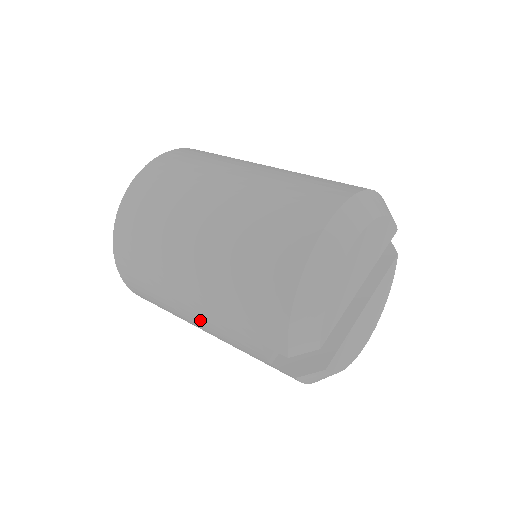
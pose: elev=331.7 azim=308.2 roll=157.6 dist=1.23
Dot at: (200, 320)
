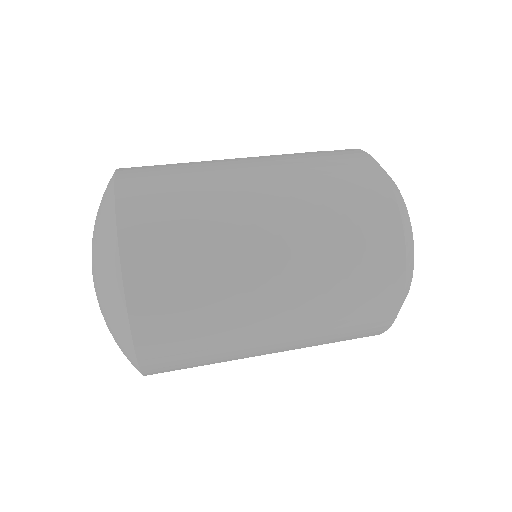
Dot at: occluded
